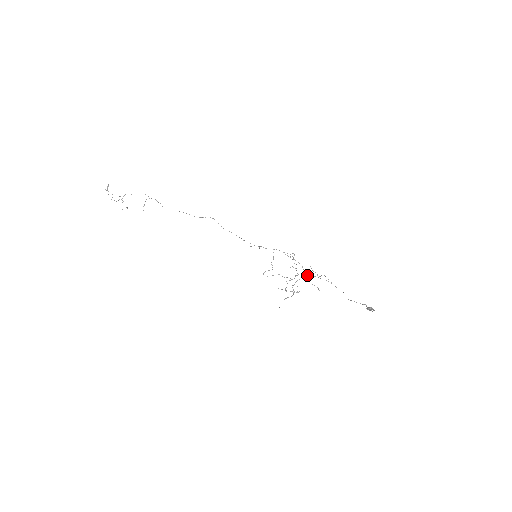
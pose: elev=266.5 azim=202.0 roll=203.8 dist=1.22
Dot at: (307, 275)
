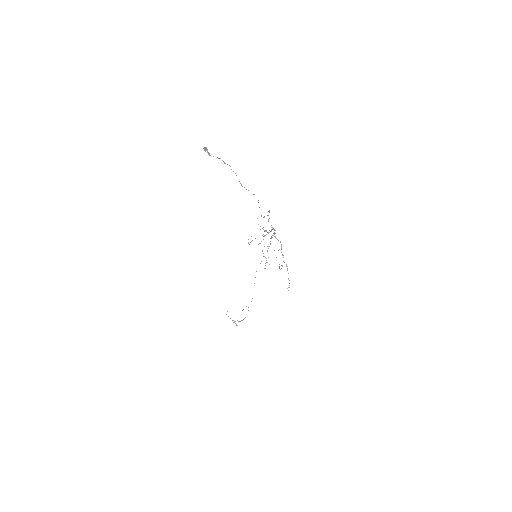
Dot at: (271, 230)
